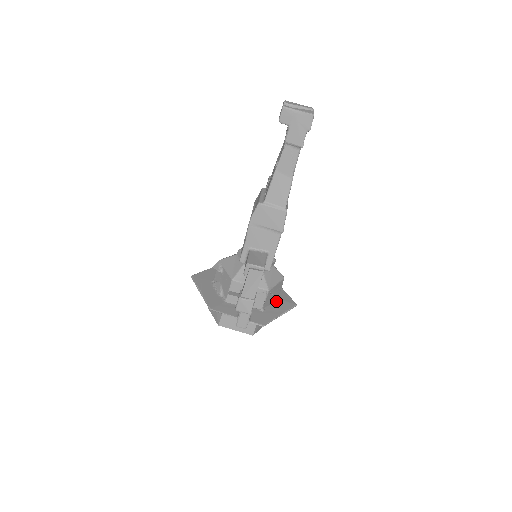
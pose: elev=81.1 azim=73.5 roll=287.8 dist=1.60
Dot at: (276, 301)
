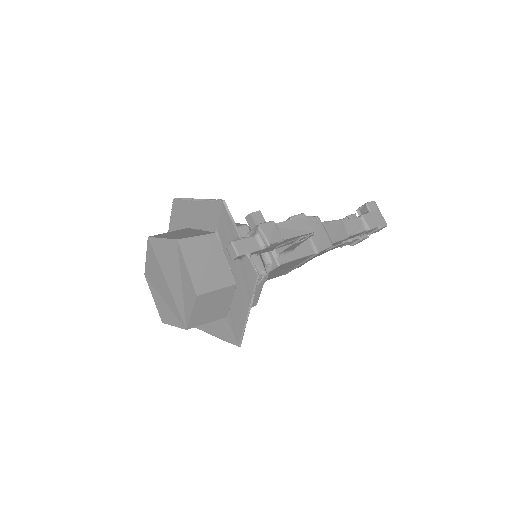
Dot at: (232, 312)
